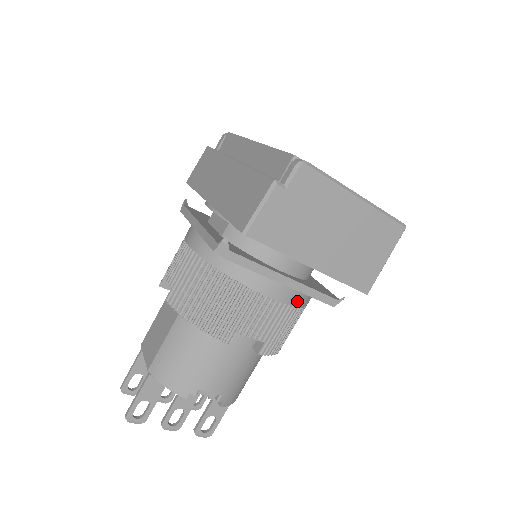
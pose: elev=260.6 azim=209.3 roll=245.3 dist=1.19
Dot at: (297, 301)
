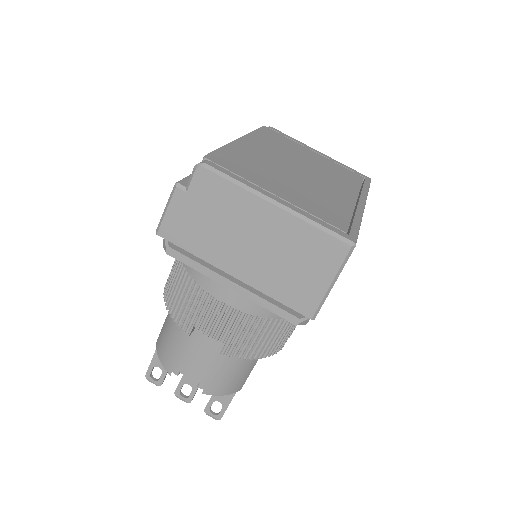
Dot at: (255, 309)
